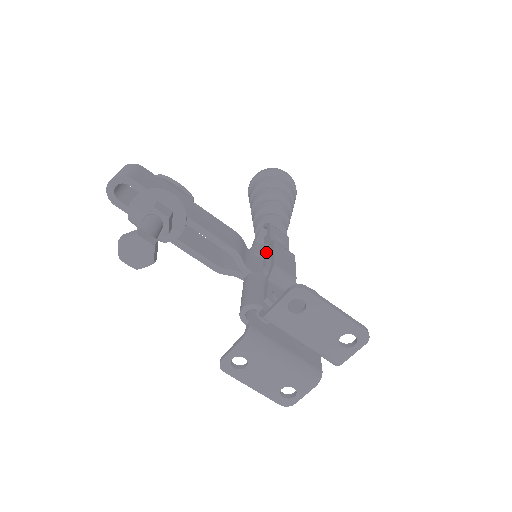
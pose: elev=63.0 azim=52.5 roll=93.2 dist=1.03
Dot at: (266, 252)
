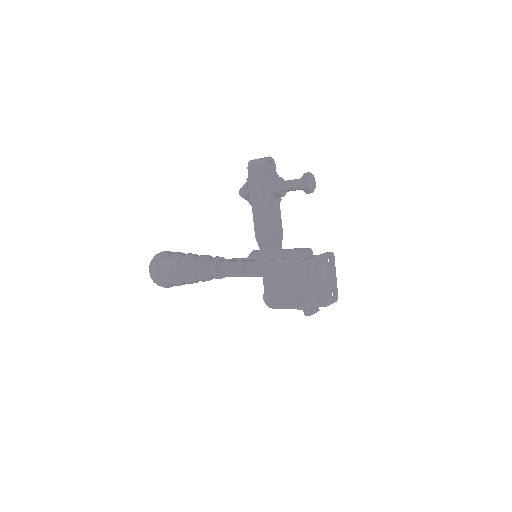
Dot at: occluded
